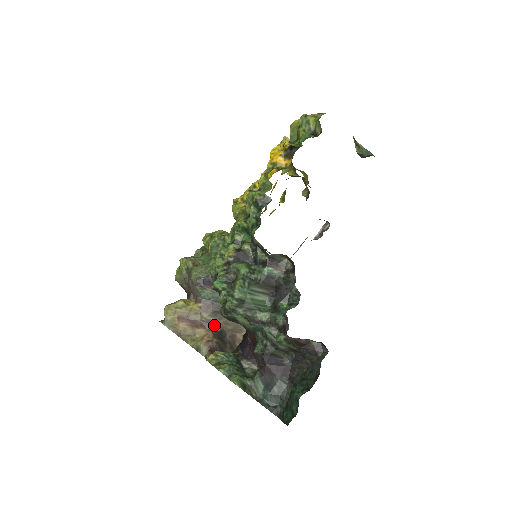
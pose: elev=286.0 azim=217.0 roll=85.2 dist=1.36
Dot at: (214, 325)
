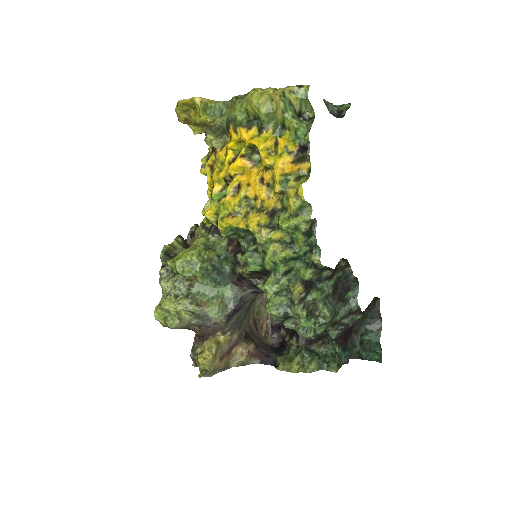
Dot at: (241, 335)
